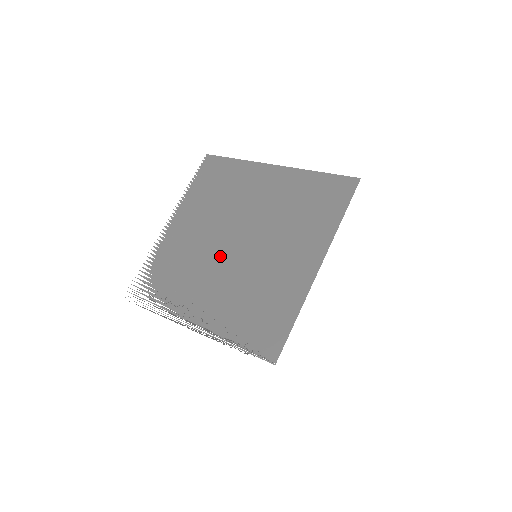
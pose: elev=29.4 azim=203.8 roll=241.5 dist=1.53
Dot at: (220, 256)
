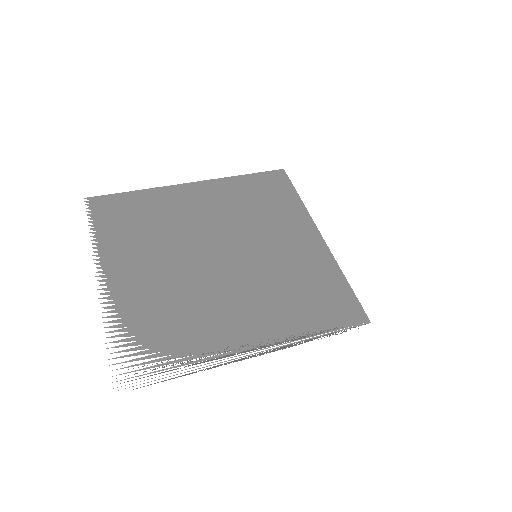
Dot at: (216, 274)
